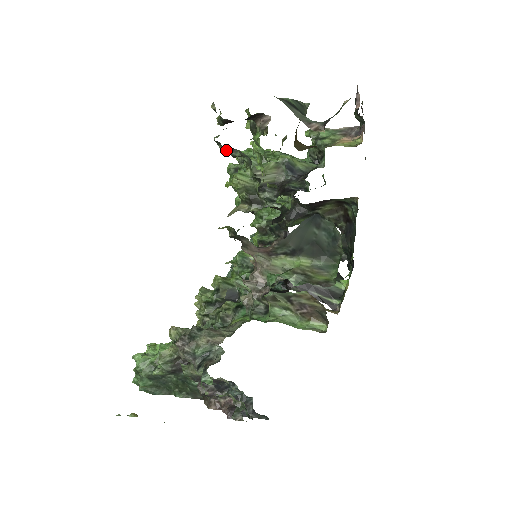
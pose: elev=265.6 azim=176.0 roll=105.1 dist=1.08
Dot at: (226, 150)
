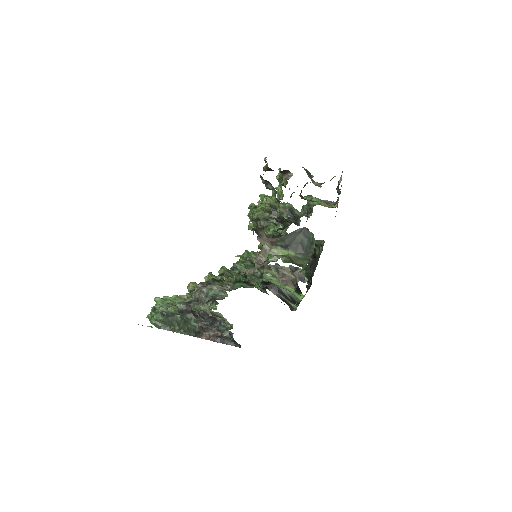
Dot at: (265, 183)
